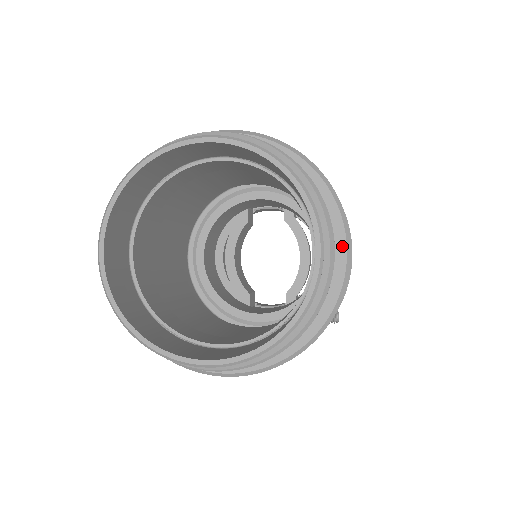
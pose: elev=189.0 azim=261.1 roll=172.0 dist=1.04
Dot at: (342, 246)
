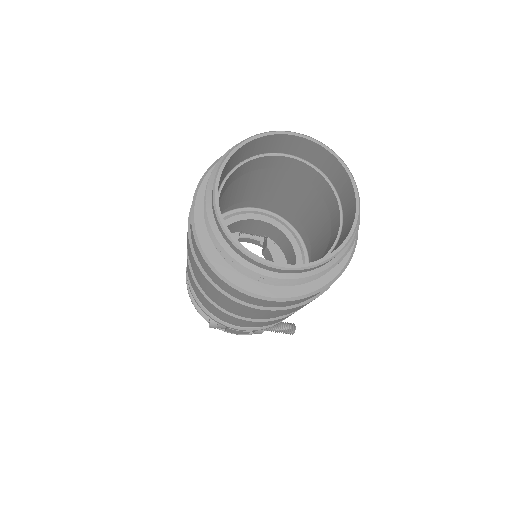
Dot at: occluded
